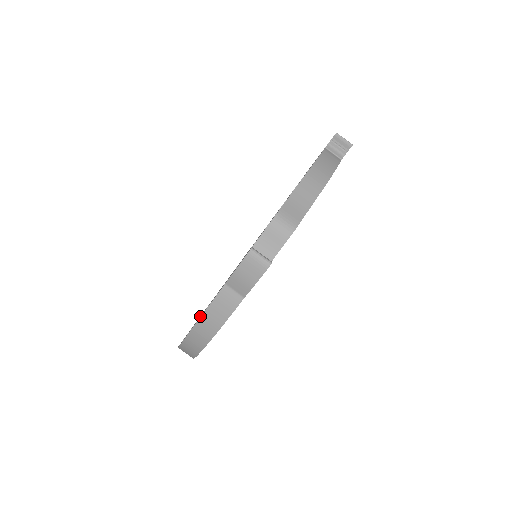
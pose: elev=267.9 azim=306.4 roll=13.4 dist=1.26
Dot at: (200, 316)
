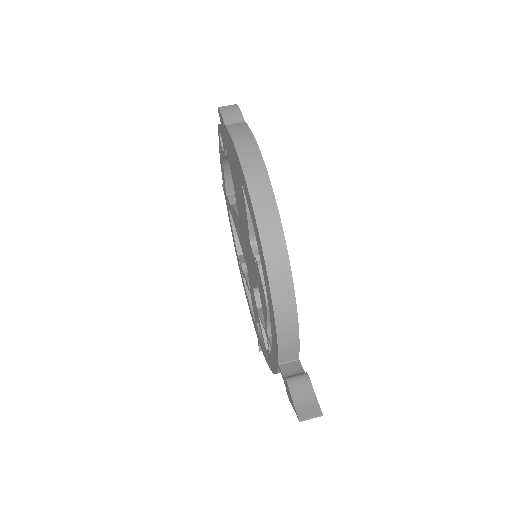
Dot at: occluded
